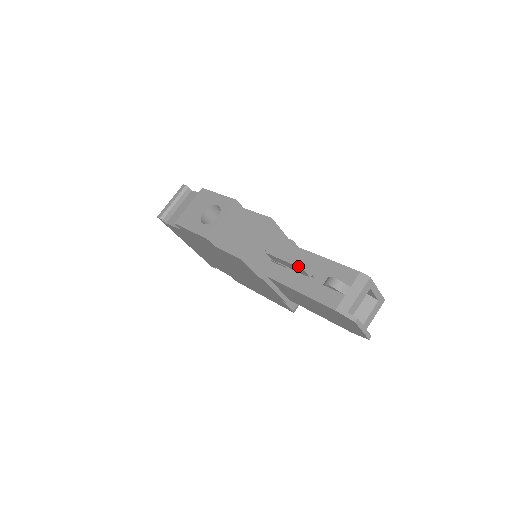
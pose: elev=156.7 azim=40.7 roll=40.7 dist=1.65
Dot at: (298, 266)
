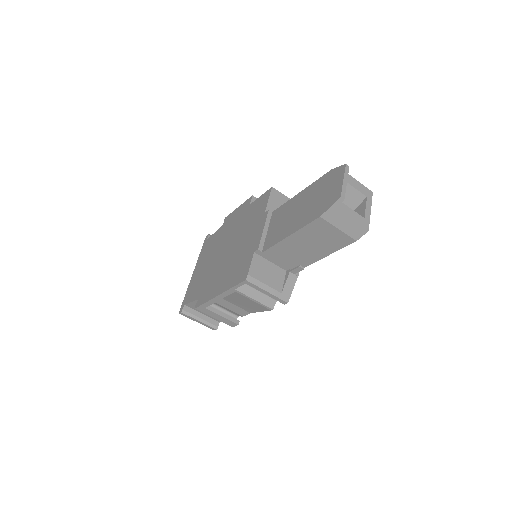
Dot at: occluded
